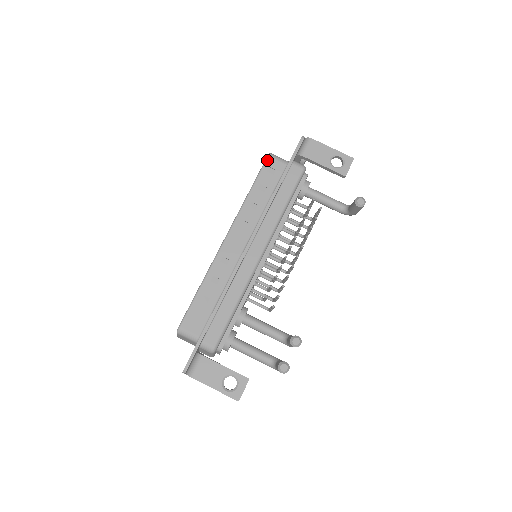
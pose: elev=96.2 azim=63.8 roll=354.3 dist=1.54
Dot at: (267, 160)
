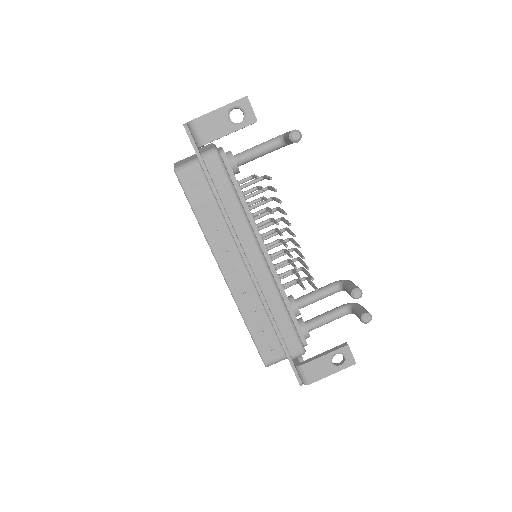
Dot at: (180, 179)
